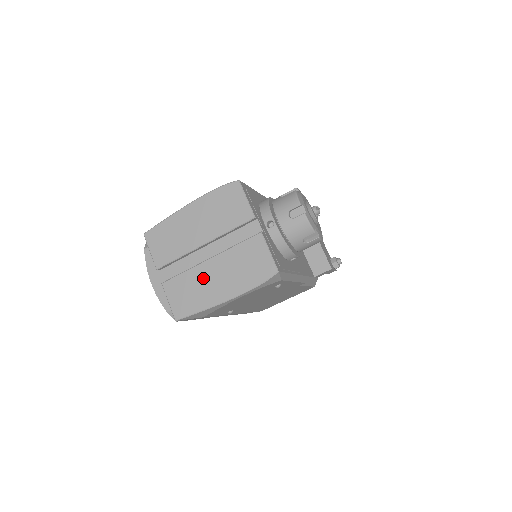
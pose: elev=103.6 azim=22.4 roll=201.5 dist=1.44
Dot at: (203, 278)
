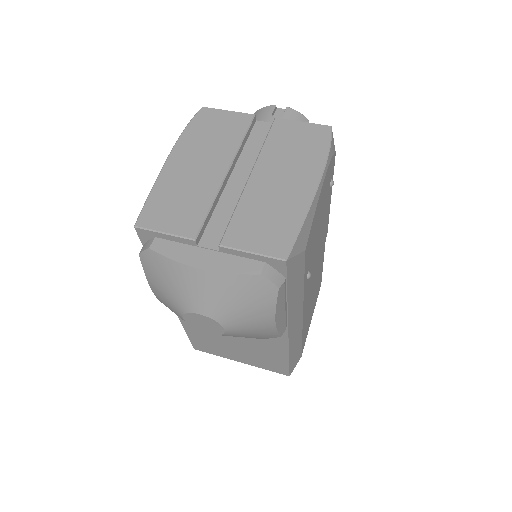
Dot at: (265, 194)
